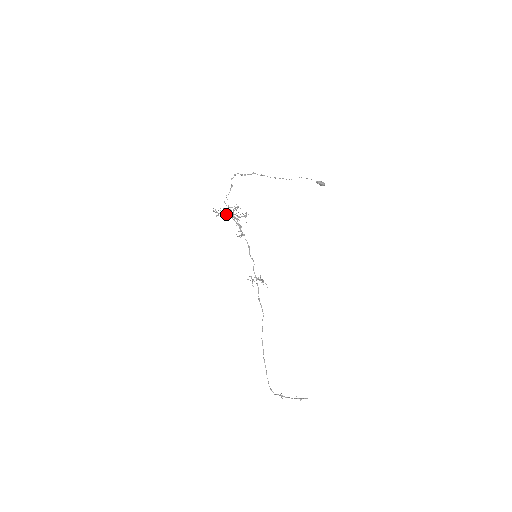
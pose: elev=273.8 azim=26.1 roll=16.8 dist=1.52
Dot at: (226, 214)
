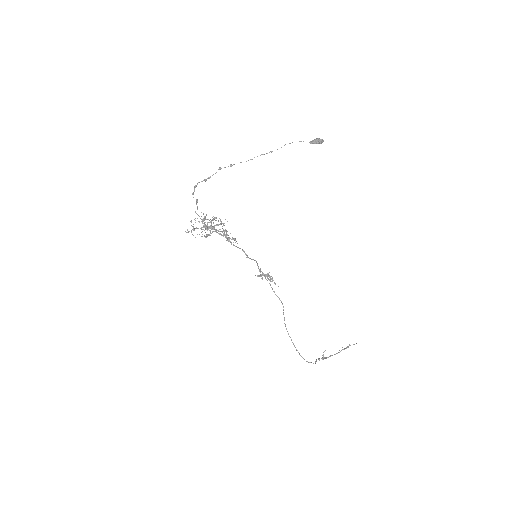
Dot at: occluded
